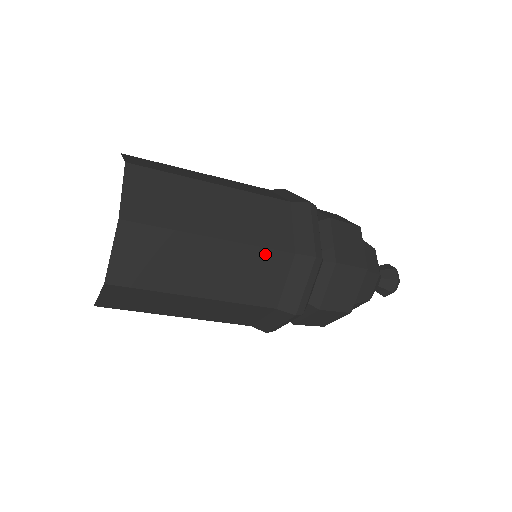
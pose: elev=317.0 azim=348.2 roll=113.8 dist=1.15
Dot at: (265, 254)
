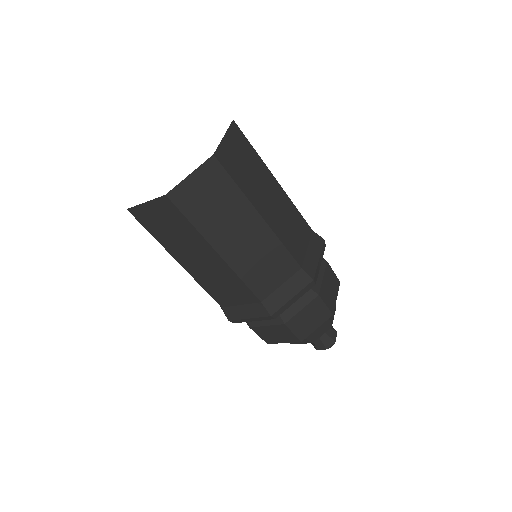
Dot at: (283, 254)
